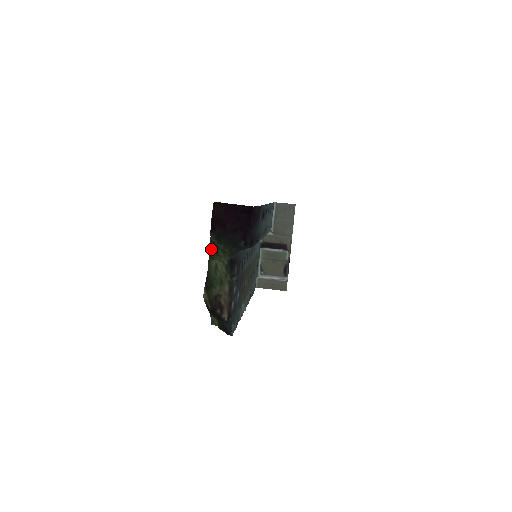
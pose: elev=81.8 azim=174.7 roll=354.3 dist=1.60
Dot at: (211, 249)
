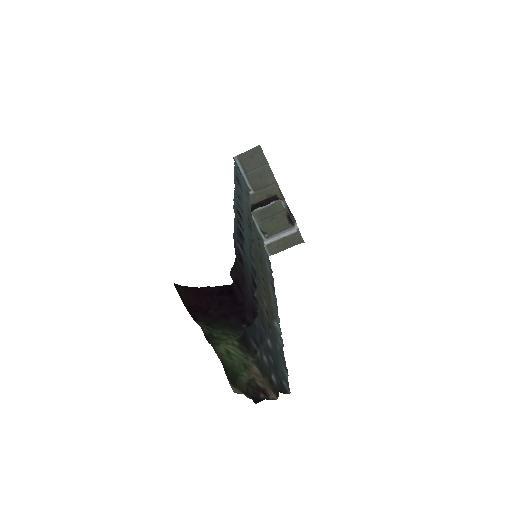
Dot at: (208, 337)
